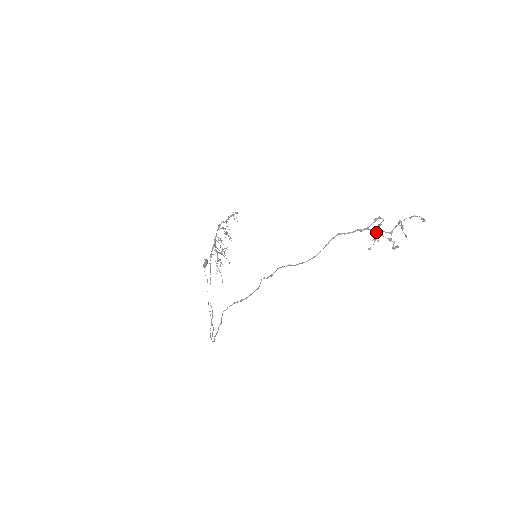
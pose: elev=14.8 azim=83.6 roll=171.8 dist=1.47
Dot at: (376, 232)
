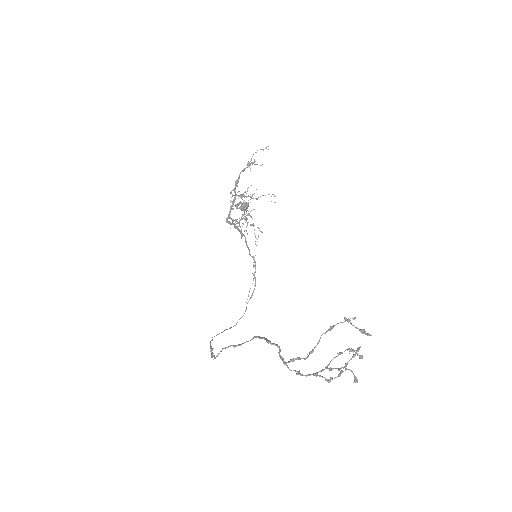
Dot at: (295, 371)
